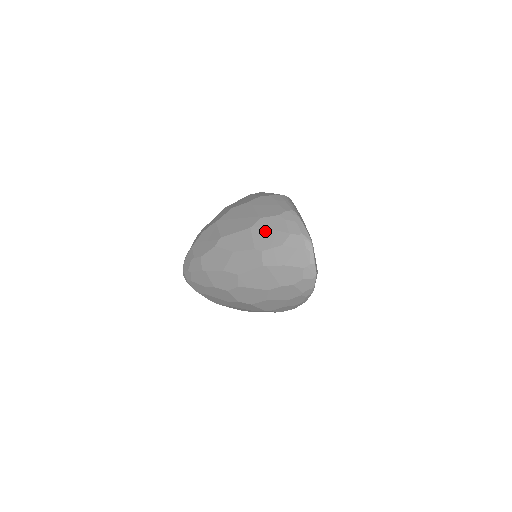
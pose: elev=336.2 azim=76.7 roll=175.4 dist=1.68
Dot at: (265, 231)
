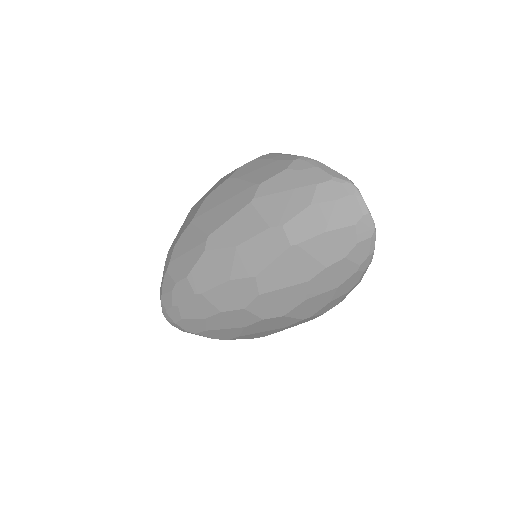
Dot at: (275, 197)
